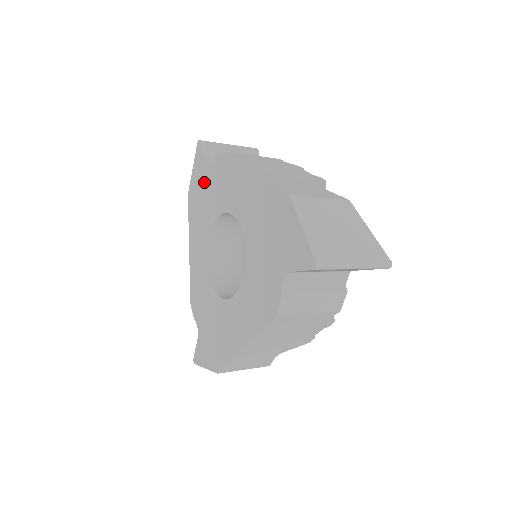
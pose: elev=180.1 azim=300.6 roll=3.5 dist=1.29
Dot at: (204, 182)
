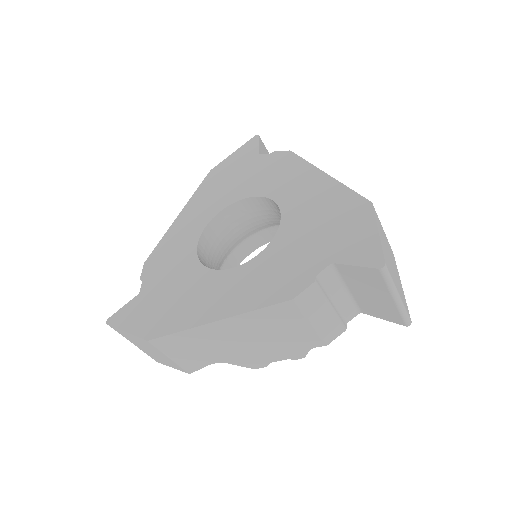
Dot at: (245, 166)
